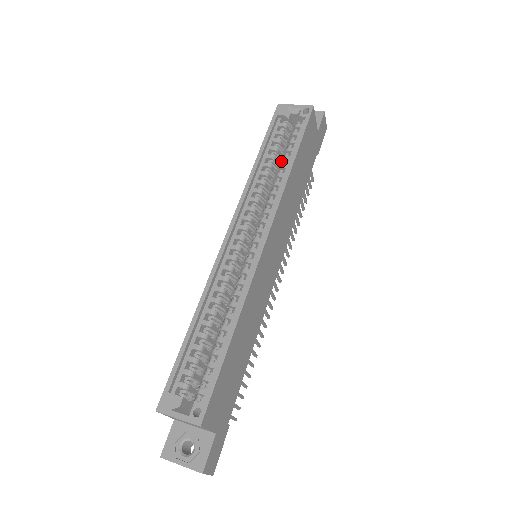
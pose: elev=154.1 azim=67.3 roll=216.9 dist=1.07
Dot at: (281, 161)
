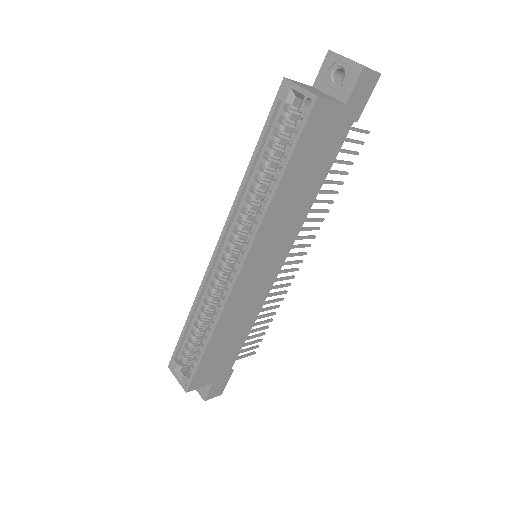
Dot at: occluded
